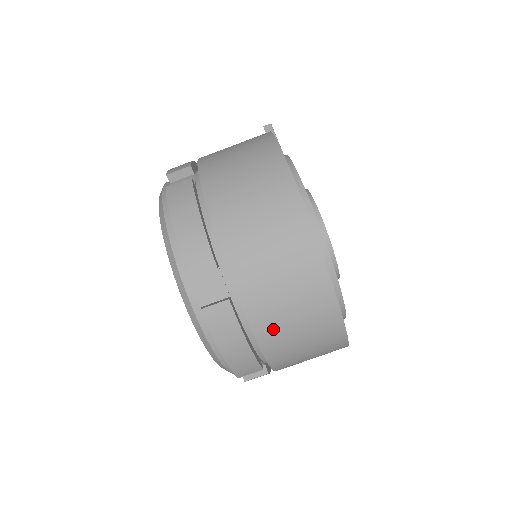
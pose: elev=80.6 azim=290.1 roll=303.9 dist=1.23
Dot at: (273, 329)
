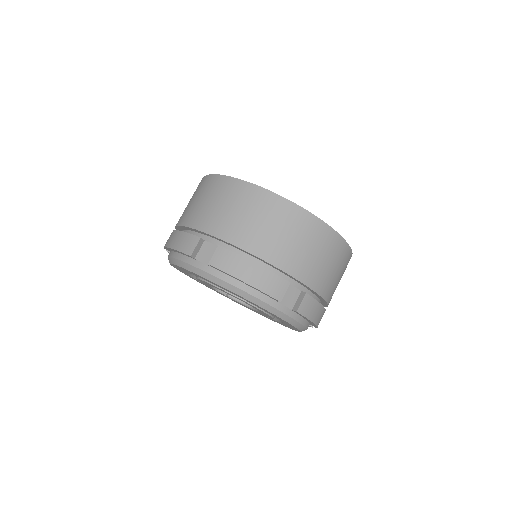
Dot at: (259, 241)
